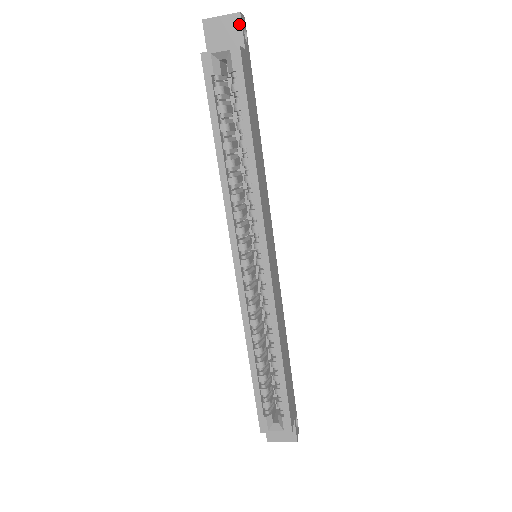
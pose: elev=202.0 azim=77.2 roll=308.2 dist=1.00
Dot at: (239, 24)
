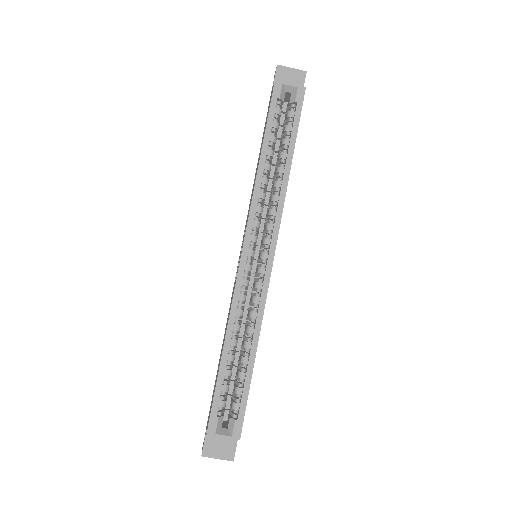
Dot at: (303, 78)
